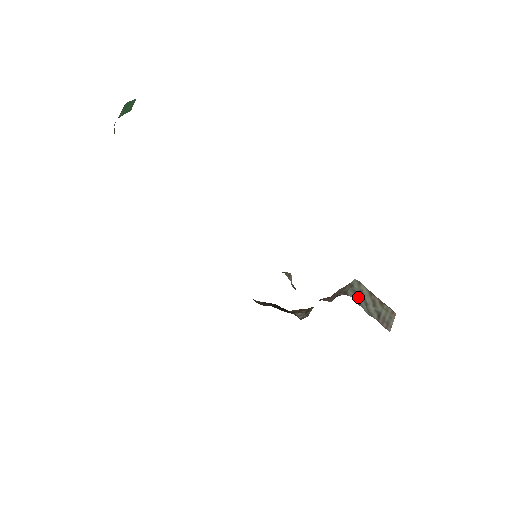
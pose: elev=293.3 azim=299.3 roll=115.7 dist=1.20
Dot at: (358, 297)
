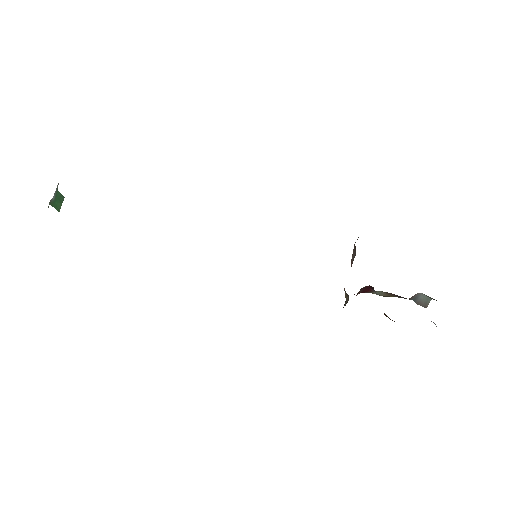
Dot at: occluded
